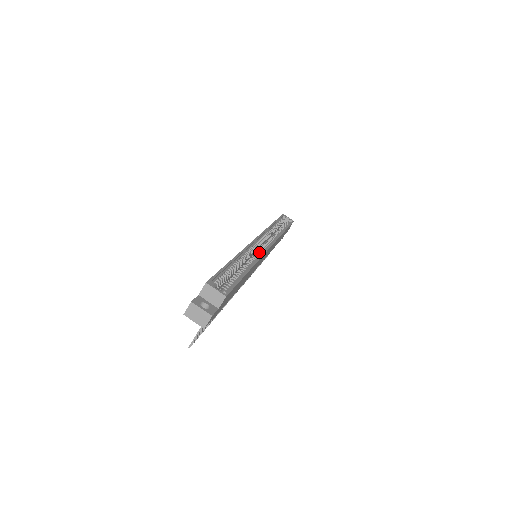
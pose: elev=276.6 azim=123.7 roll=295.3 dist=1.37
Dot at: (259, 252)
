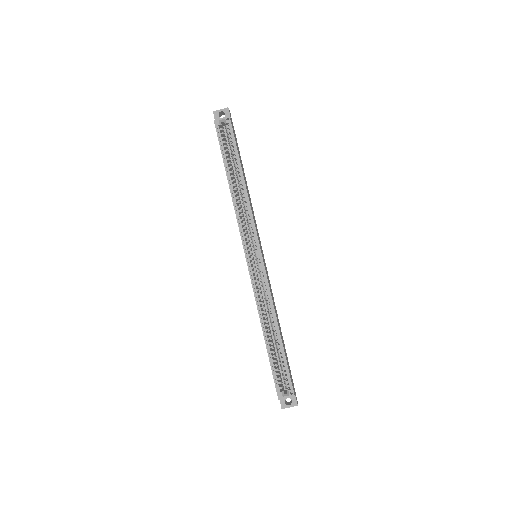
Dot at: occluded
